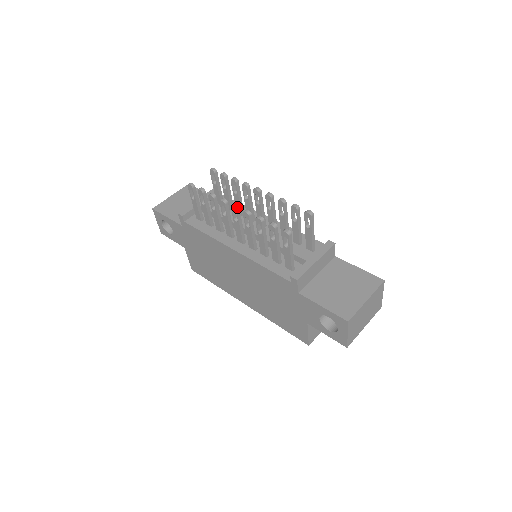
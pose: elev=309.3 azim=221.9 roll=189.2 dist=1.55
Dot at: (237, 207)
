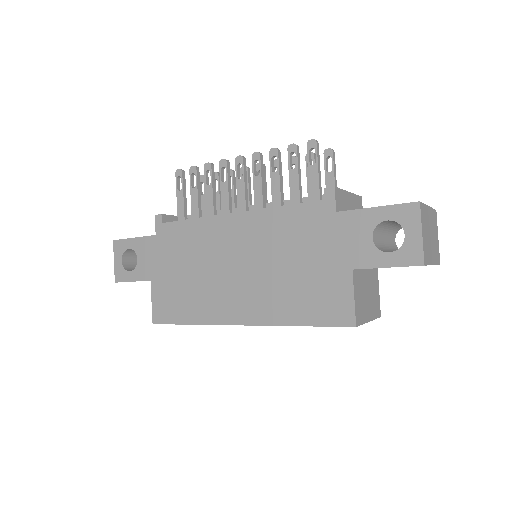
Dot at: (243, 157)
